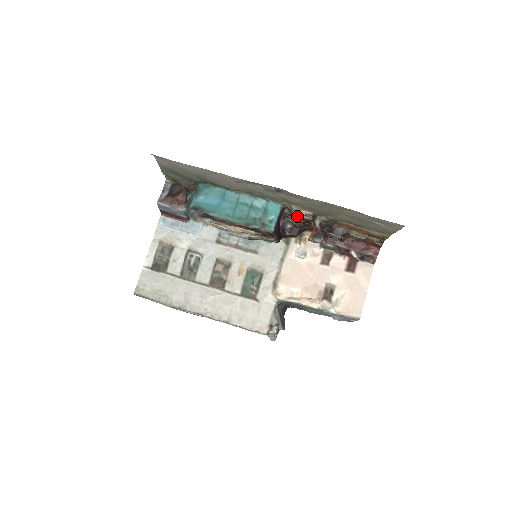
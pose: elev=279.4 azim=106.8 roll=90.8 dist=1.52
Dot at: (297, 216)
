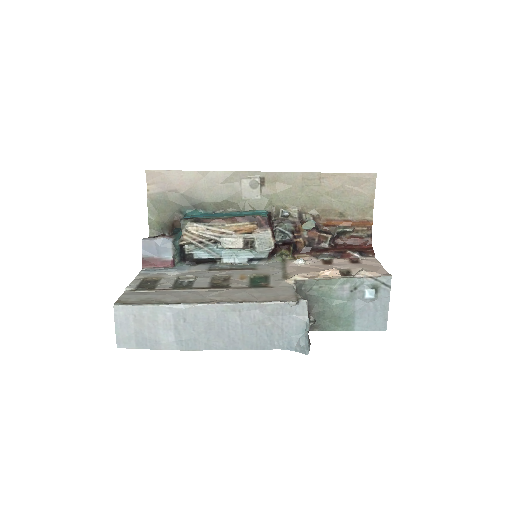
Dot at: (285, 212)
